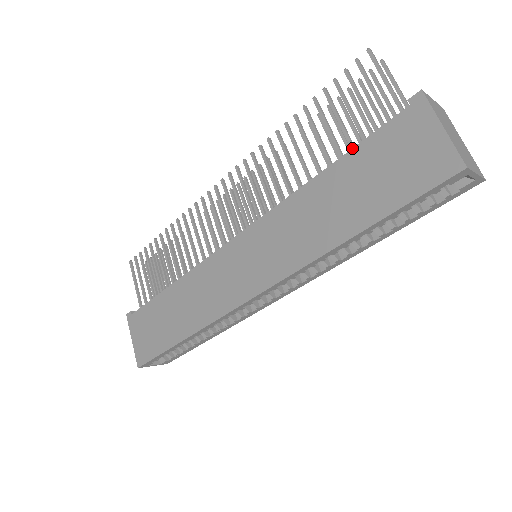
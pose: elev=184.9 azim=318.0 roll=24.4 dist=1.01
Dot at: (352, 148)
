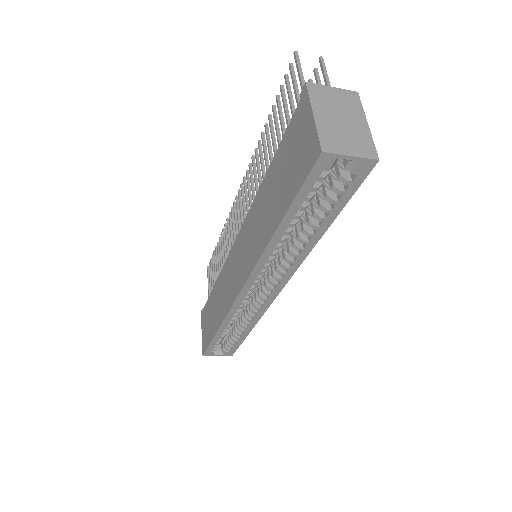
Dot at: occluded
